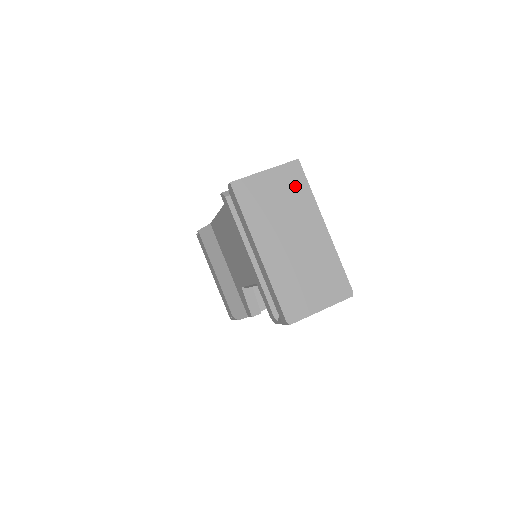
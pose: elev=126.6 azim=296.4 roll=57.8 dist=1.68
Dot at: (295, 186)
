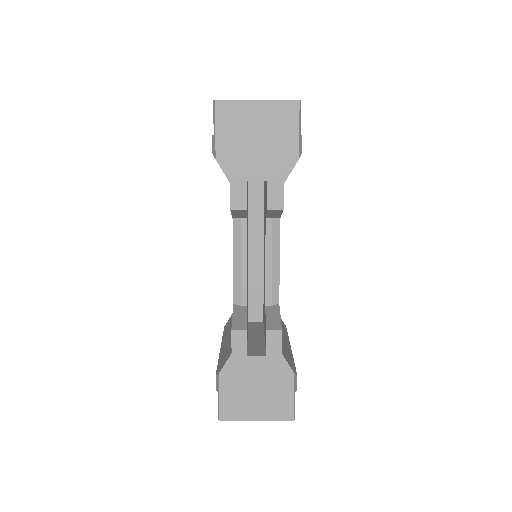
Dot at: occluded
